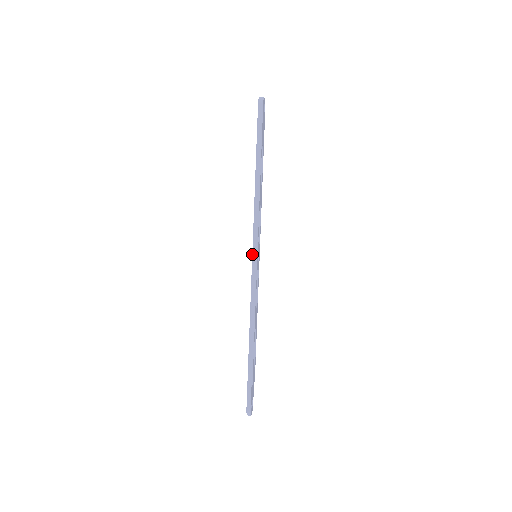
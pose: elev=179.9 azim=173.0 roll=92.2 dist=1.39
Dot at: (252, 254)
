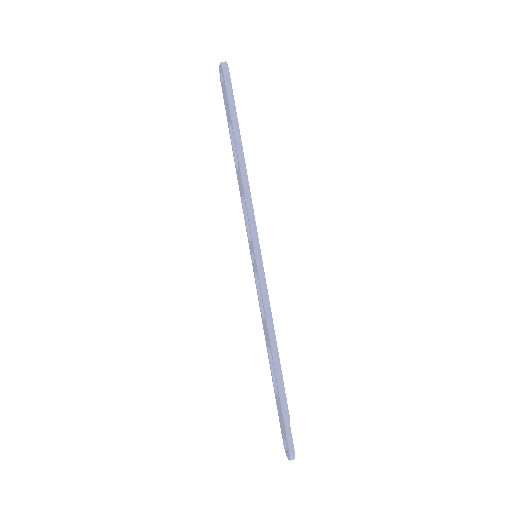
Dot at: (254, 253)
